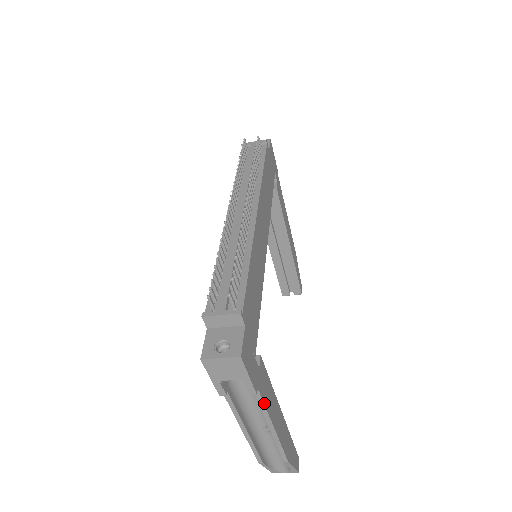
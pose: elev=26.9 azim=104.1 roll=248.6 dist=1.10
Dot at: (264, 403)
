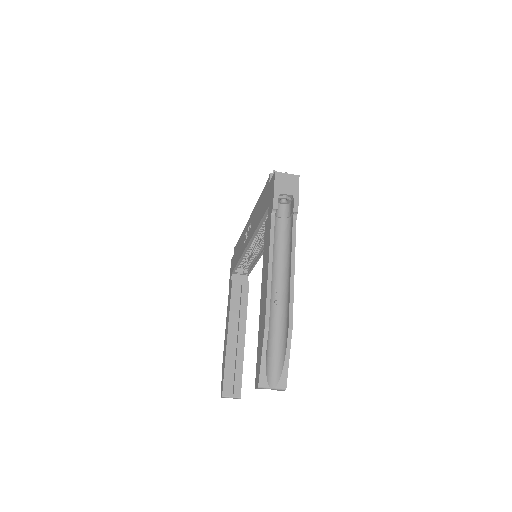
Dot at: (295, 235)
